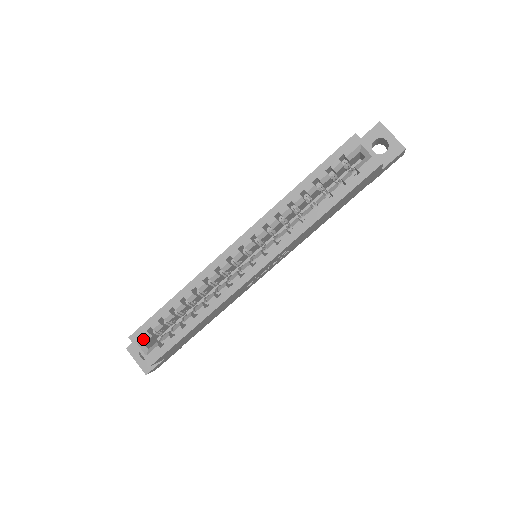
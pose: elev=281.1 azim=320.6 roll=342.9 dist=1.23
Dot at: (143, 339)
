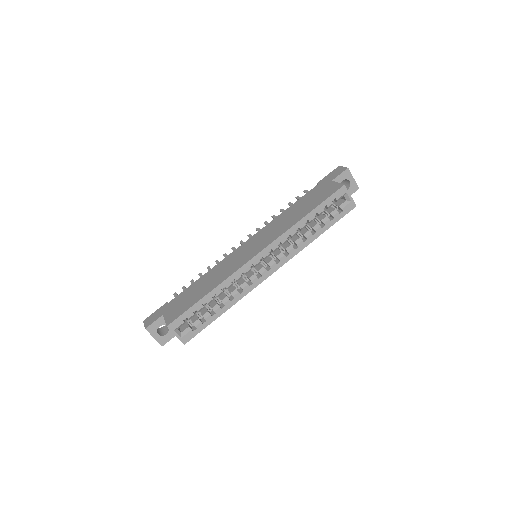
Dot at: (179, 326)
